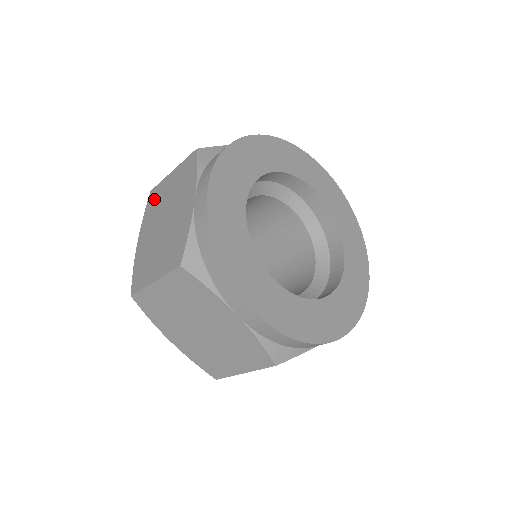
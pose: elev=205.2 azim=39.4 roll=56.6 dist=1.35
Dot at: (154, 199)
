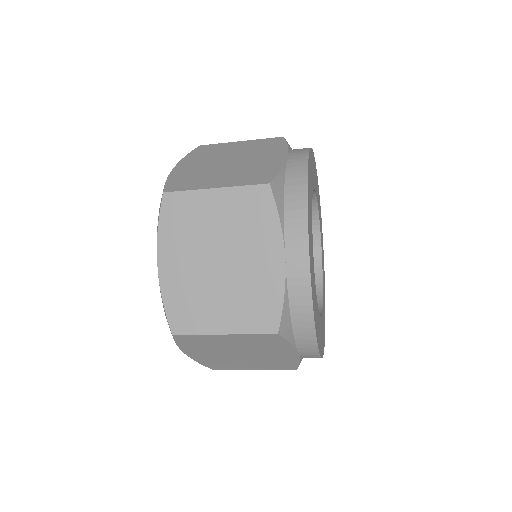
Dot at: (208, 149)
